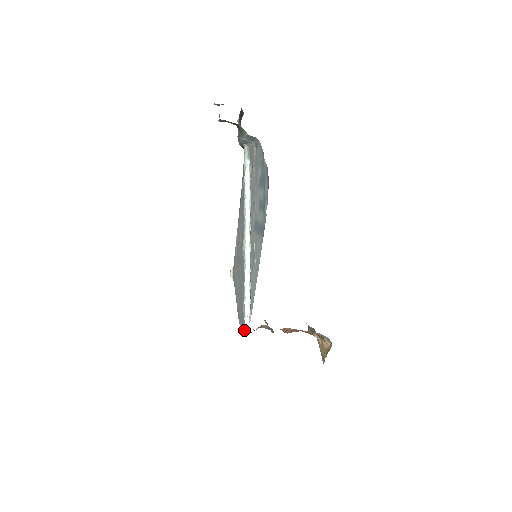
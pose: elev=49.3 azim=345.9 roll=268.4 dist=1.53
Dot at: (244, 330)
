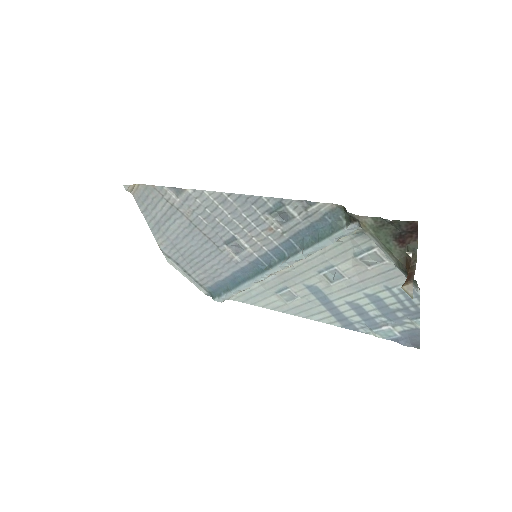
Dot at: (198, 286)
